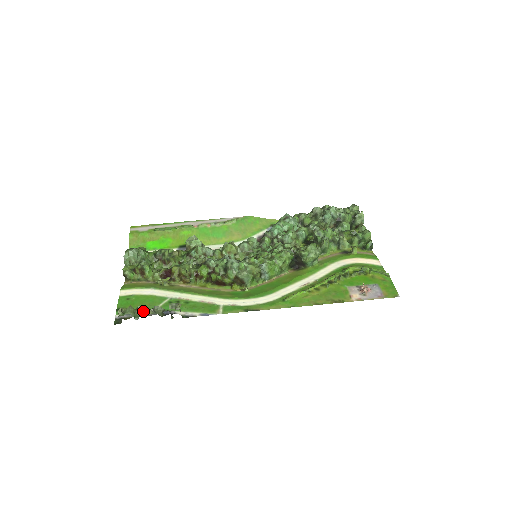
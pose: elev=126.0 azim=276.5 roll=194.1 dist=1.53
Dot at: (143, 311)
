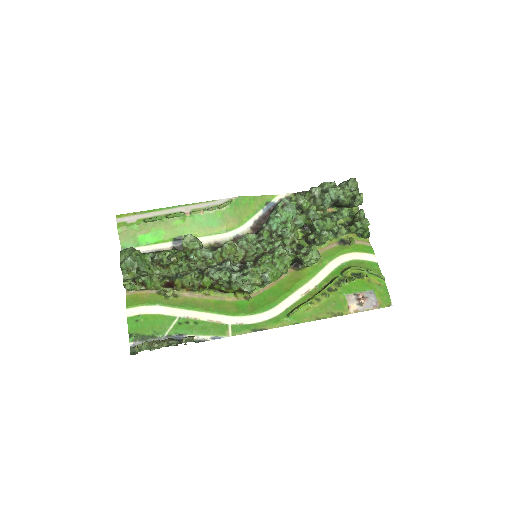
Dot at: (158, 346)
